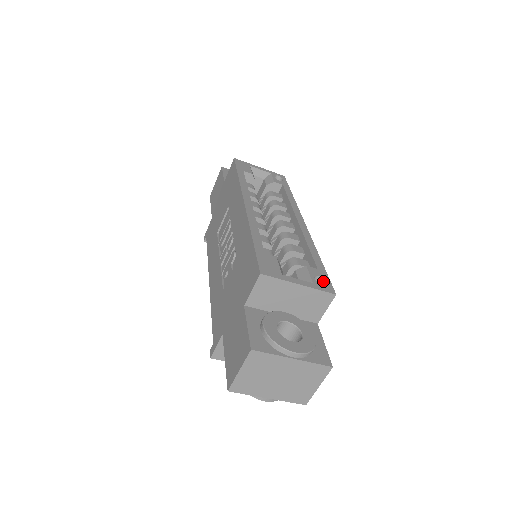
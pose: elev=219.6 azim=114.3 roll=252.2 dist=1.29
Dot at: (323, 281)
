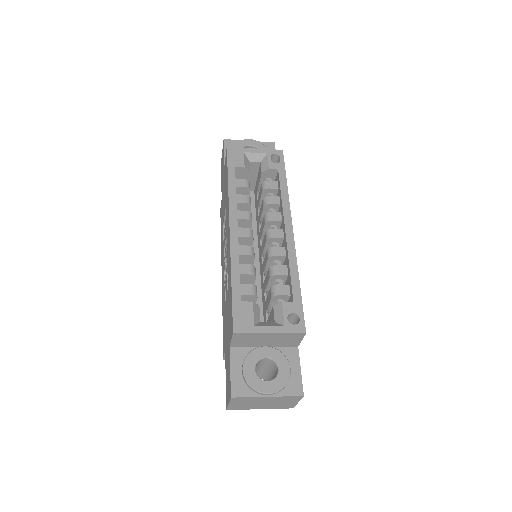
Dot at: (297, 316)
